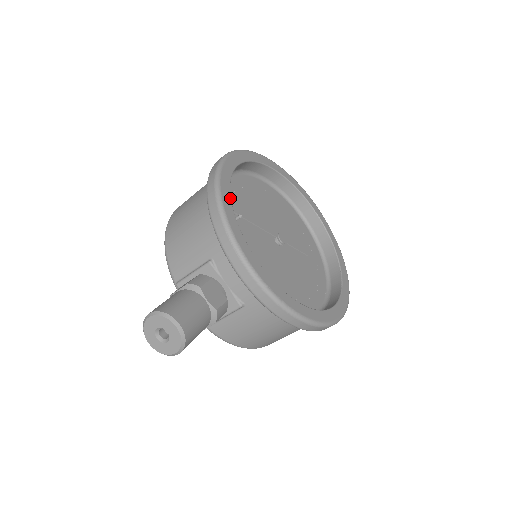
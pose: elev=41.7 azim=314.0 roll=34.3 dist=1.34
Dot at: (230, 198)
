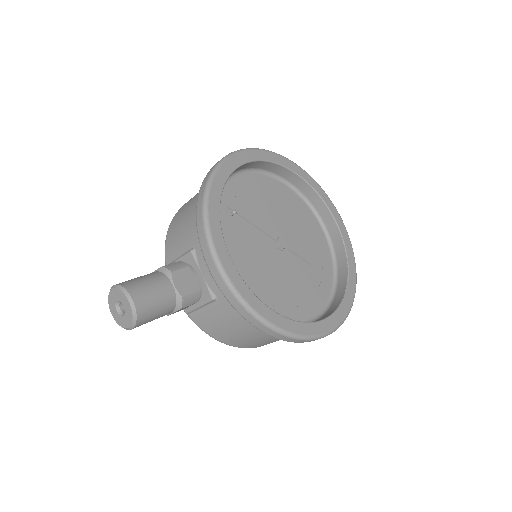
Dot at: (221, 192)
